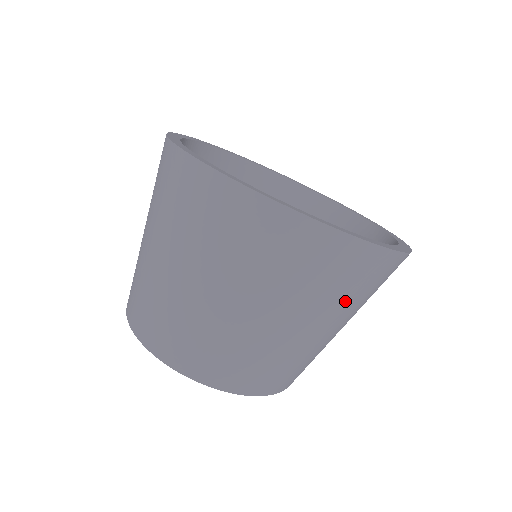
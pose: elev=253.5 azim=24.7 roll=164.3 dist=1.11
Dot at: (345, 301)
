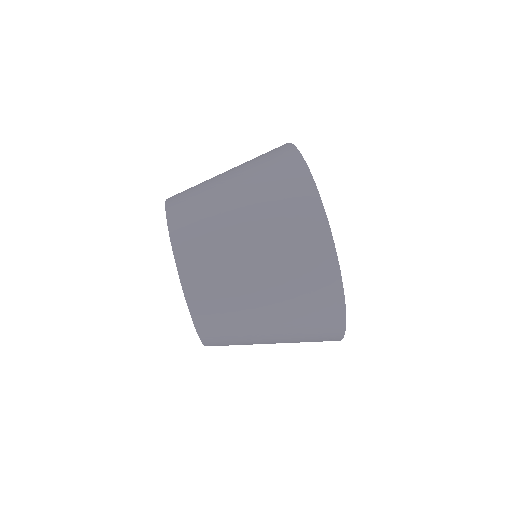
Dot at: (298, 328)
